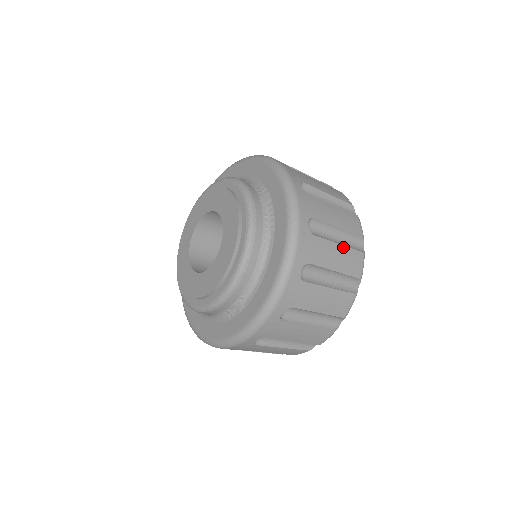
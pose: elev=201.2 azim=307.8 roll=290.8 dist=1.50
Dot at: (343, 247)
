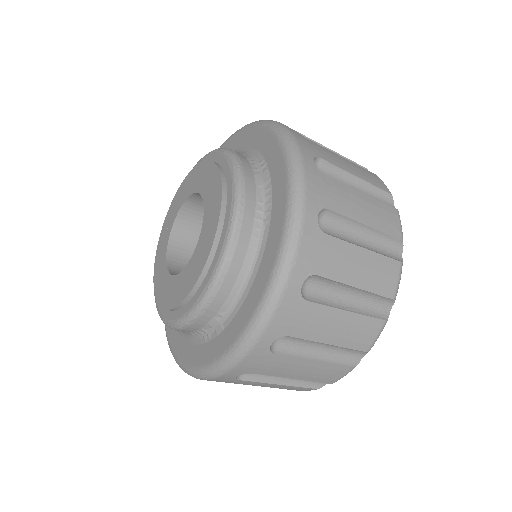
Dot at: (370, 253)
